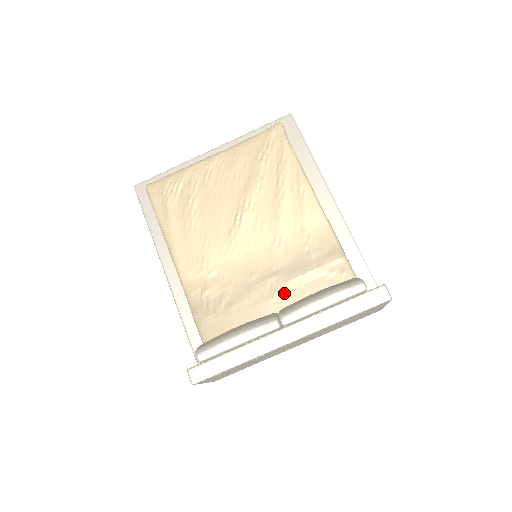
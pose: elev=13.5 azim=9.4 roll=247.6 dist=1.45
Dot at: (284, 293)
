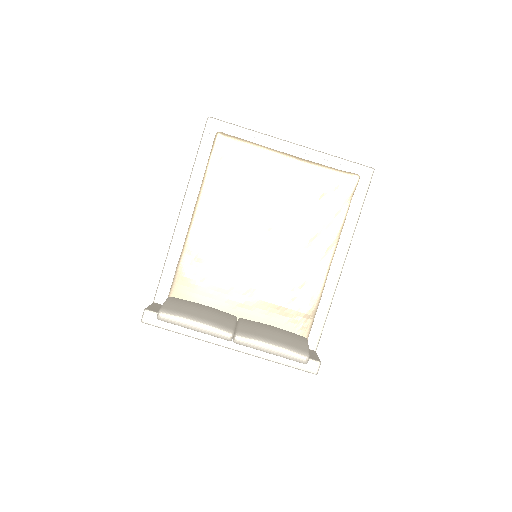
Dot at: (253, 306)
